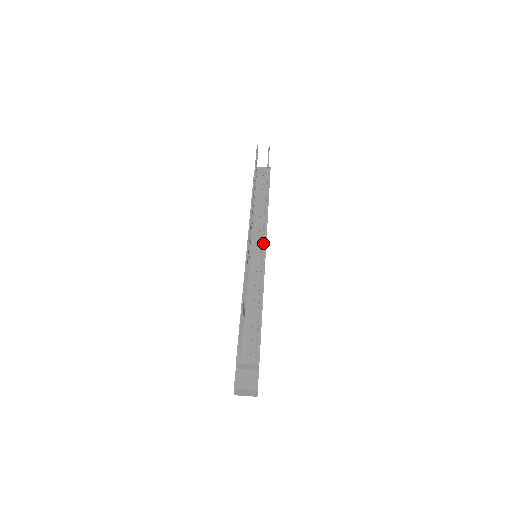
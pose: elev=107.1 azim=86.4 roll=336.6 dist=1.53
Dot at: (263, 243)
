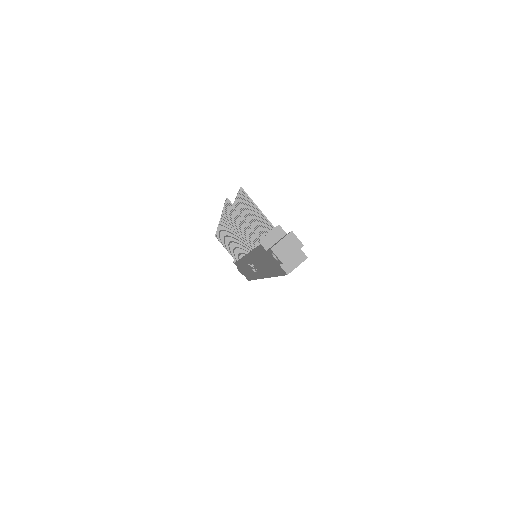
Dot at: occluded
